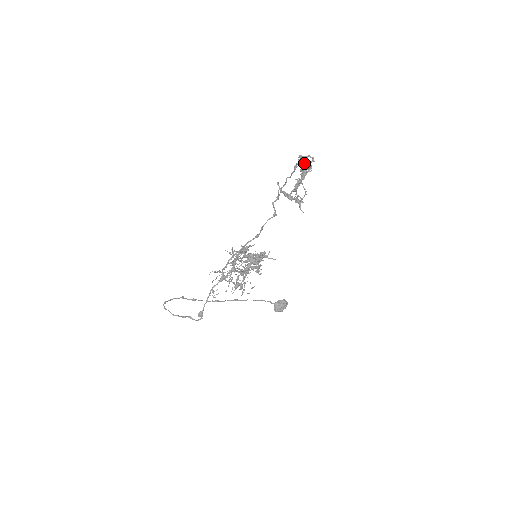
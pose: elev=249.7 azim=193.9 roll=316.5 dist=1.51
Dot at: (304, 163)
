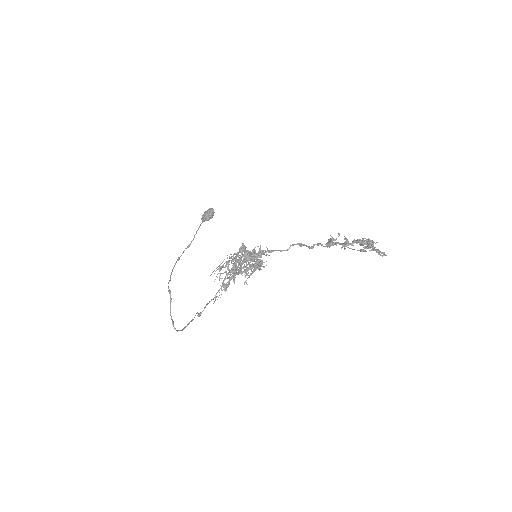
Dot at: (372, 250)
